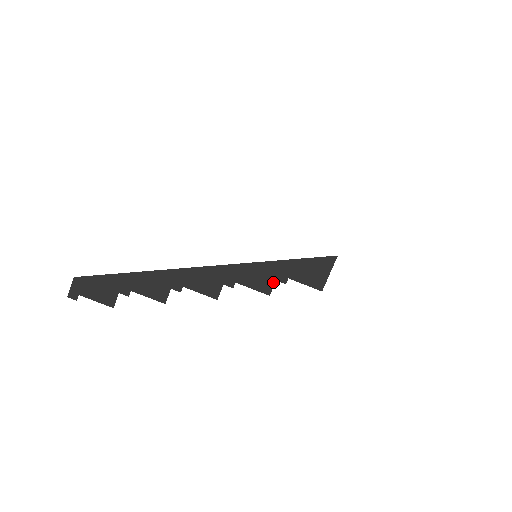
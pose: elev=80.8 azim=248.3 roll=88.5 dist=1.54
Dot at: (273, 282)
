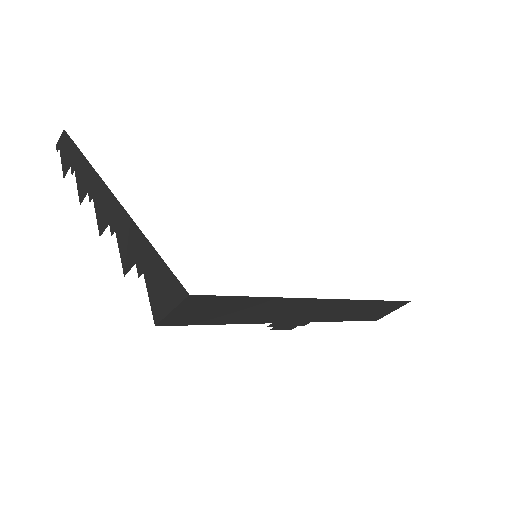
Dot at: (133, 263)
